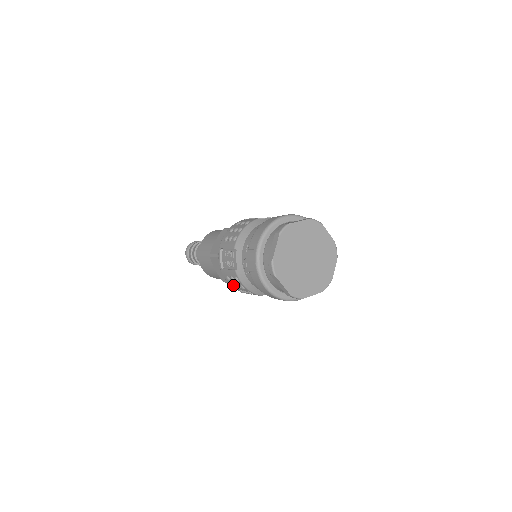
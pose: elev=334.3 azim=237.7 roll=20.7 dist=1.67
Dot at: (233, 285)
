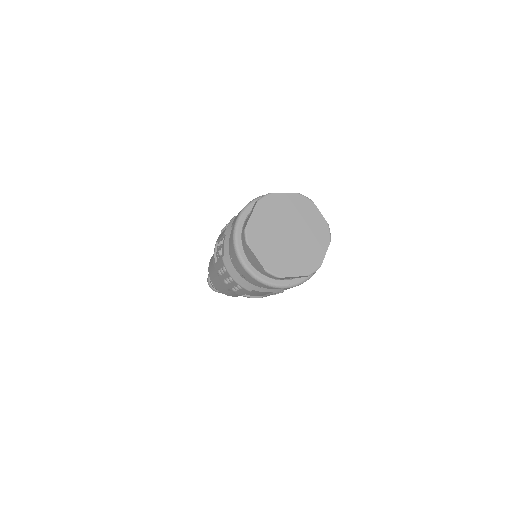
Dot at: (224, 280)
